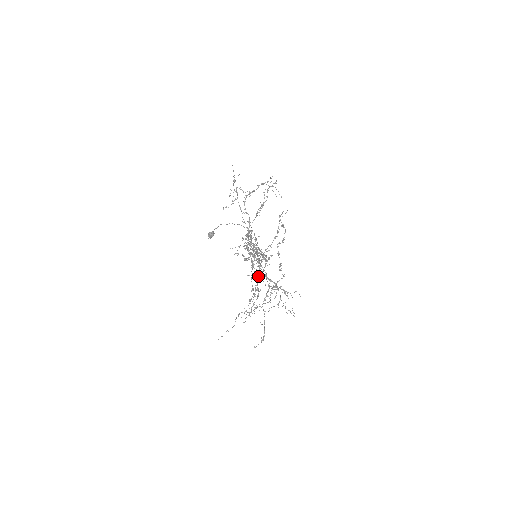
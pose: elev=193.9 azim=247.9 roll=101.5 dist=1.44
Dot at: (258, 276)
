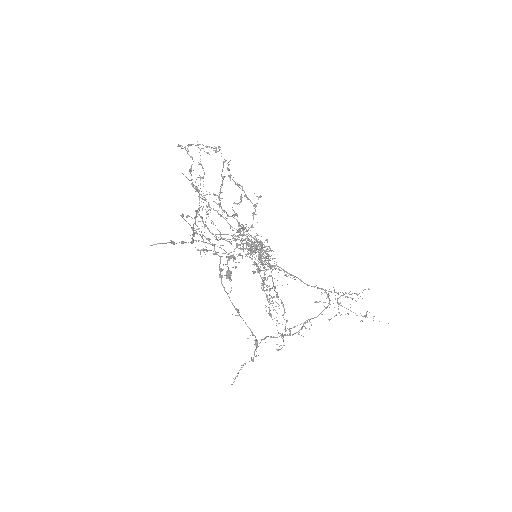
Dot at: (272, 280)
